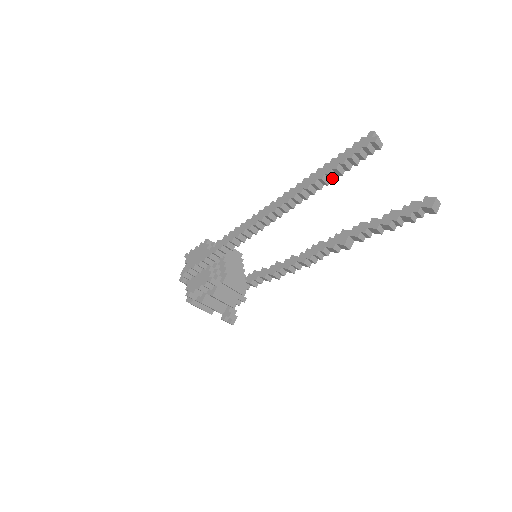
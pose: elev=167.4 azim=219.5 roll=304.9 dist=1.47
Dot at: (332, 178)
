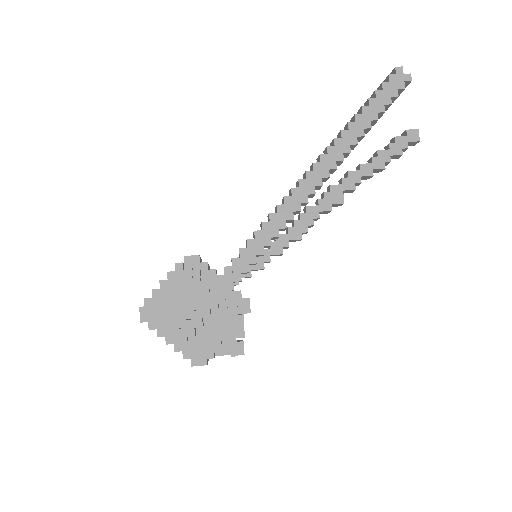
Dot at: (367, 132)
